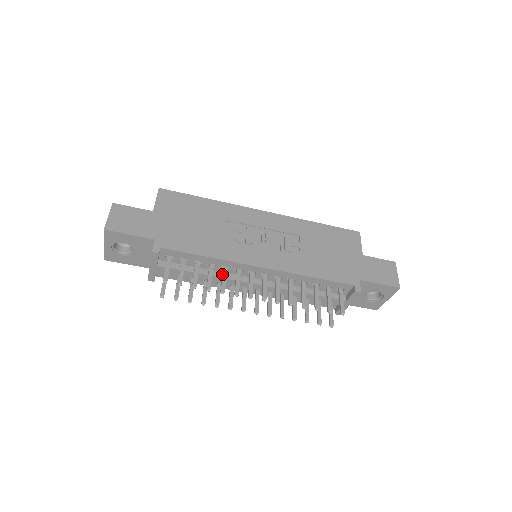
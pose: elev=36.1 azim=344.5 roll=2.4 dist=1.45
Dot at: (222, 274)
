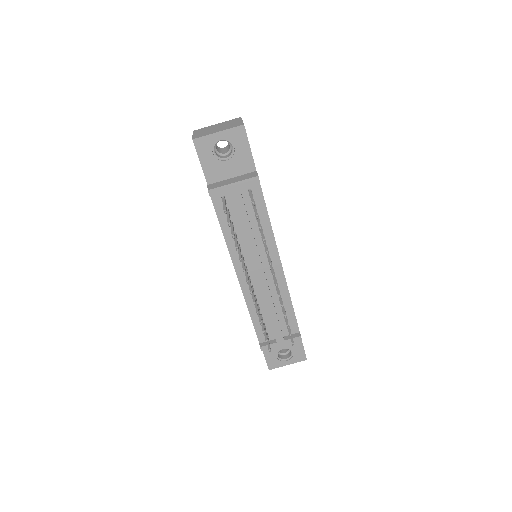
Dot at: occluded
